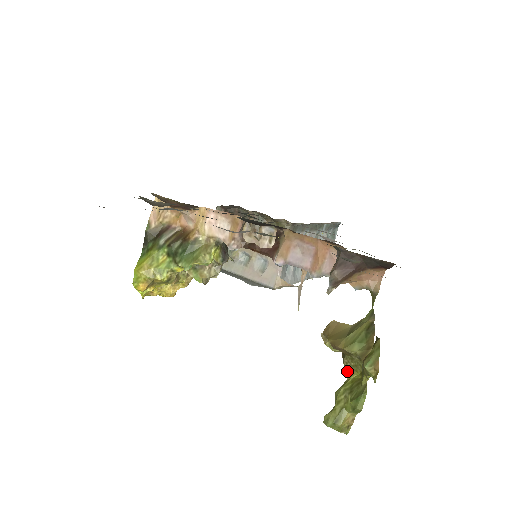
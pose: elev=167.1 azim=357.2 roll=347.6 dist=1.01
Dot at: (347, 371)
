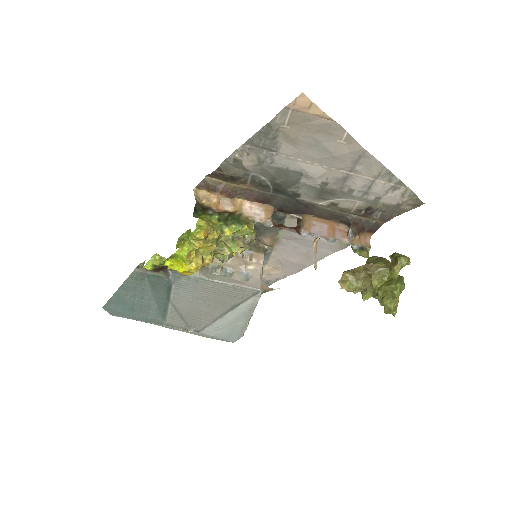
Dot at: (376, 284)
